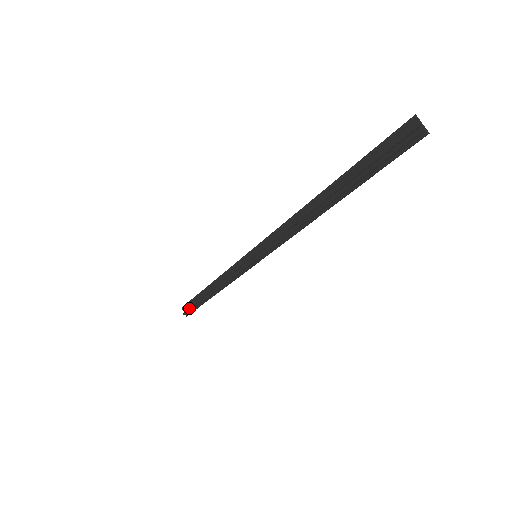
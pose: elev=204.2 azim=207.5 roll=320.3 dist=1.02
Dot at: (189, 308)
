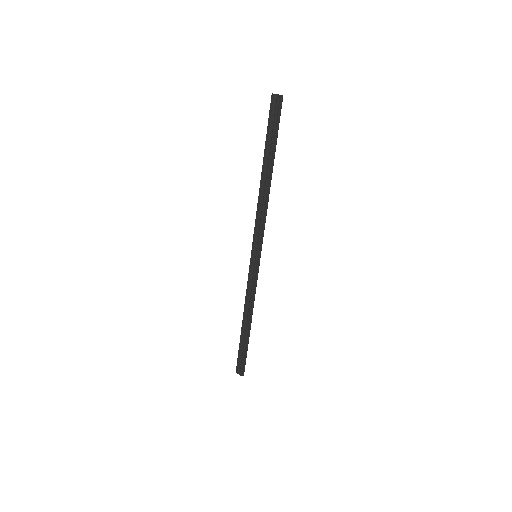
Dot at: (241, 363)
